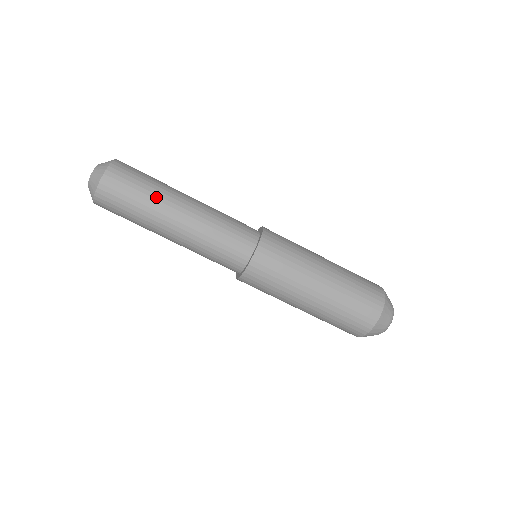
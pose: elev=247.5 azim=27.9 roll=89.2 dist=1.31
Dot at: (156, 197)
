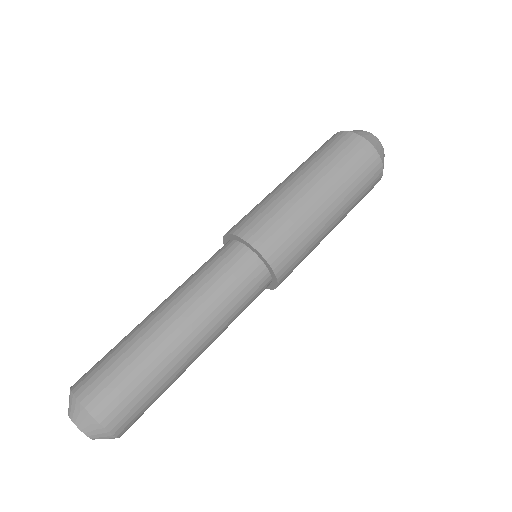
Dot at: (169, 375)
